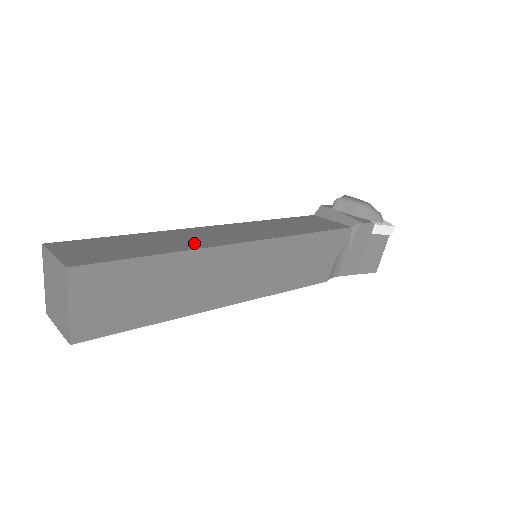
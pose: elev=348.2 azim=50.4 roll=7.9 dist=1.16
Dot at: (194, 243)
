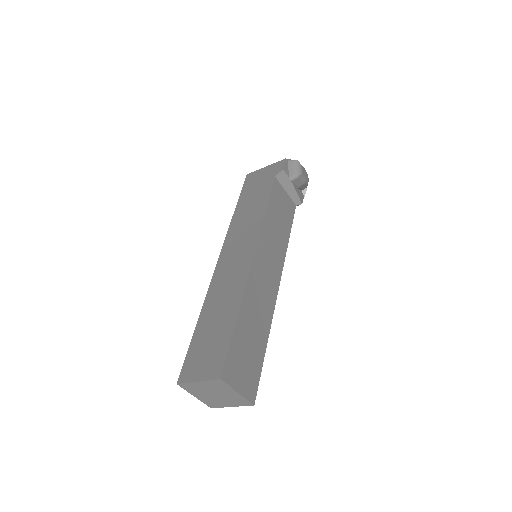
Dot at: (267, 310)
